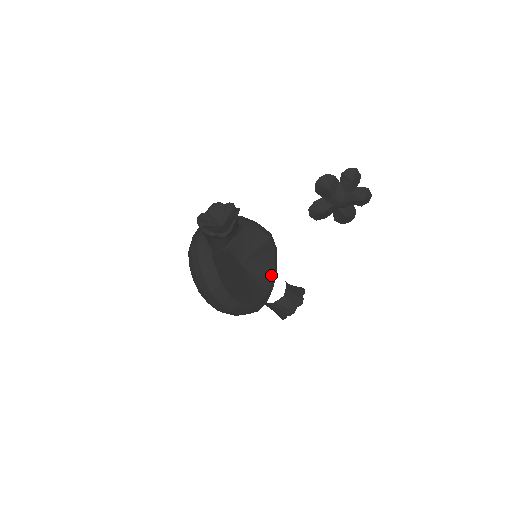
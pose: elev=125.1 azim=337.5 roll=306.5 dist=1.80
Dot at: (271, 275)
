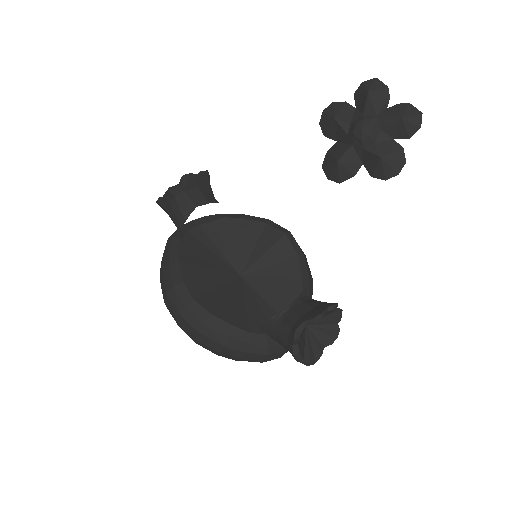
Dot at: (295, 298)
